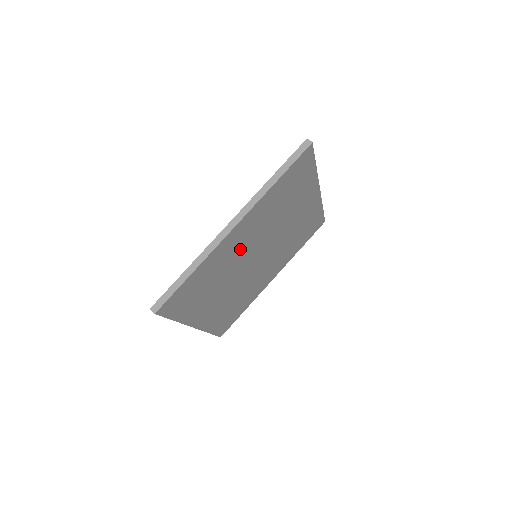
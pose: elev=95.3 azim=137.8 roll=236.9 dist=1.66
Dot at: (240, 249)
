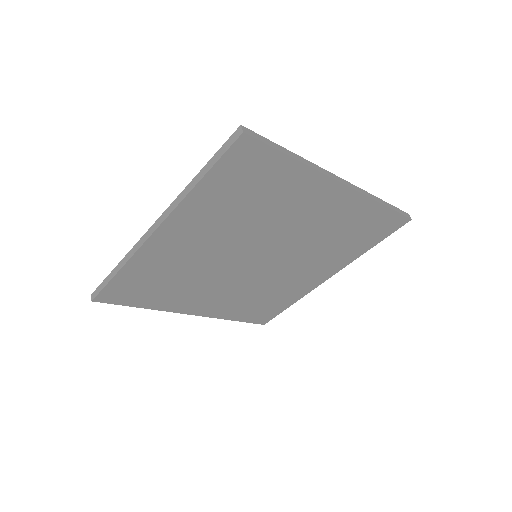
Dot at: (199, 251)
